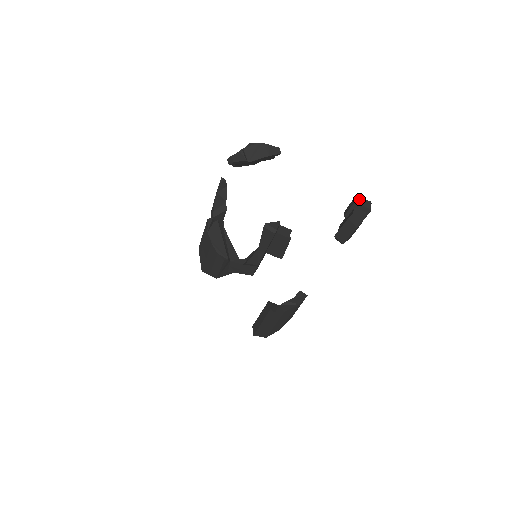
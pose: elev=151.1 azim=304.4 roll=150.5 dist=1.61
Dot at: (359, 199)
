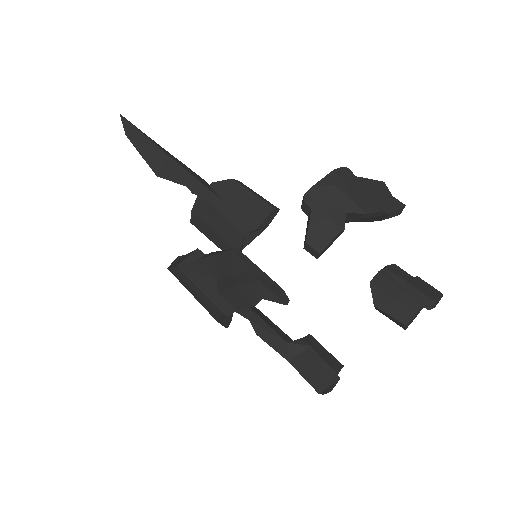
Dot at: (436, 303)
